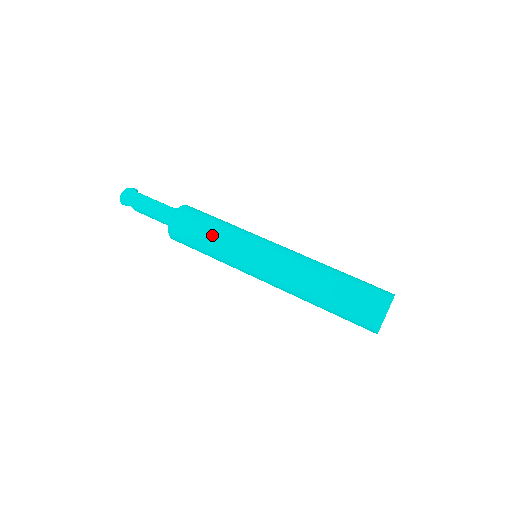
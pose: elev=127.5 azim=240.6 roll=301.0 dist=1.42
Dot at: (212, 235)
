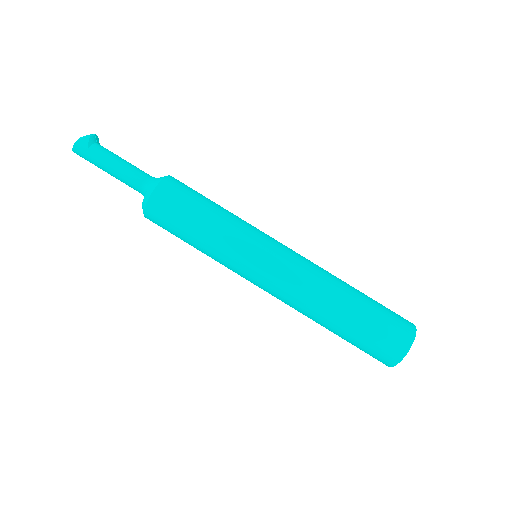
Dot at: (196, 245)
